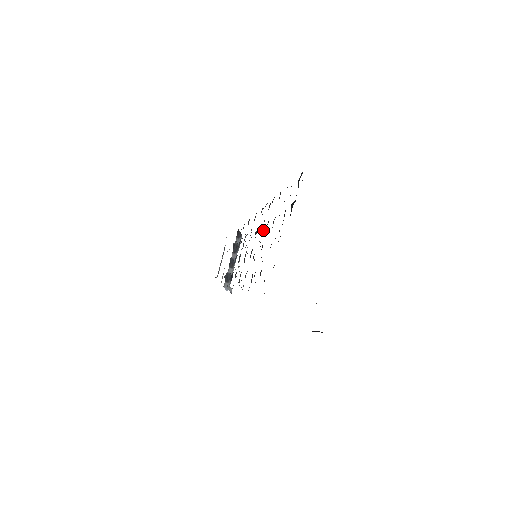
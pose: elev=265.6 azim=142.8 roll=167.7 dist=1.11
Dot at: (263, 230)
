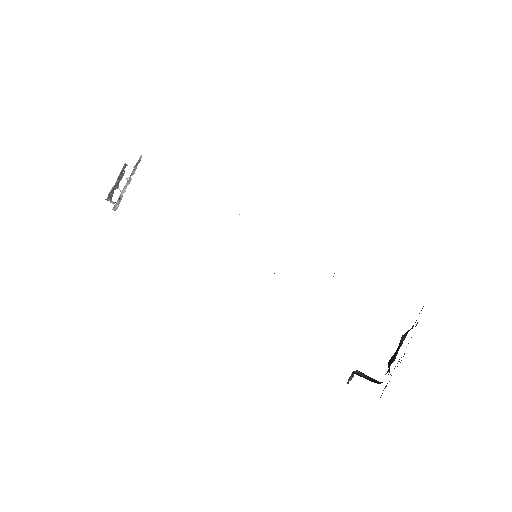
Dot at: occluded
